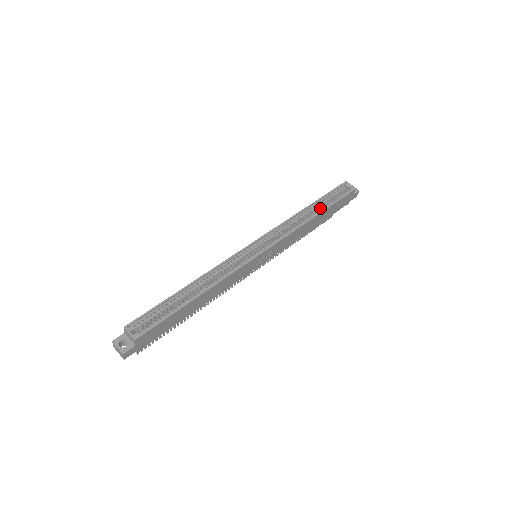
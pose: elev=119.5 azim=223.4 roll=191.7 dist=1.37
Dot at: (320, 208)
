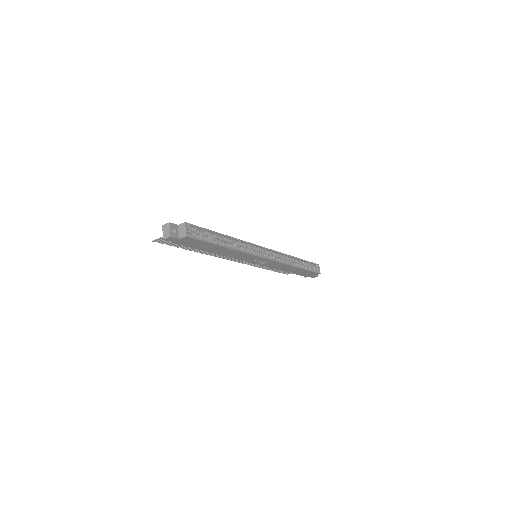
Dot at: occluded
